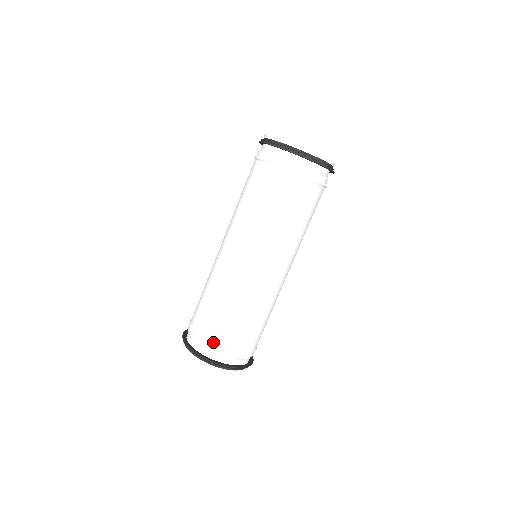
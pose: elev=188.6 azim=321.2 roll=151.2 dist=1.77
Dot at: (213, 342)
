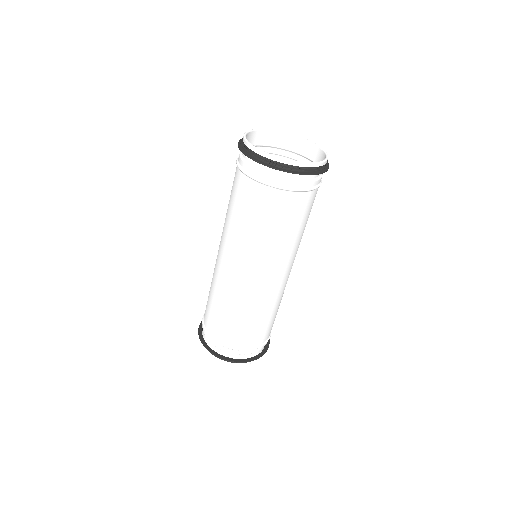
Dot at: (253, 347)
